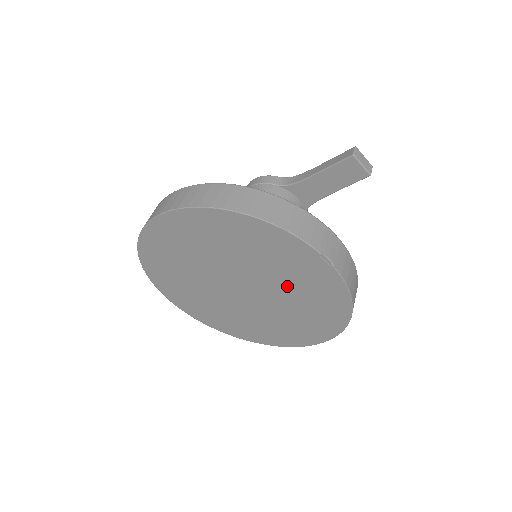
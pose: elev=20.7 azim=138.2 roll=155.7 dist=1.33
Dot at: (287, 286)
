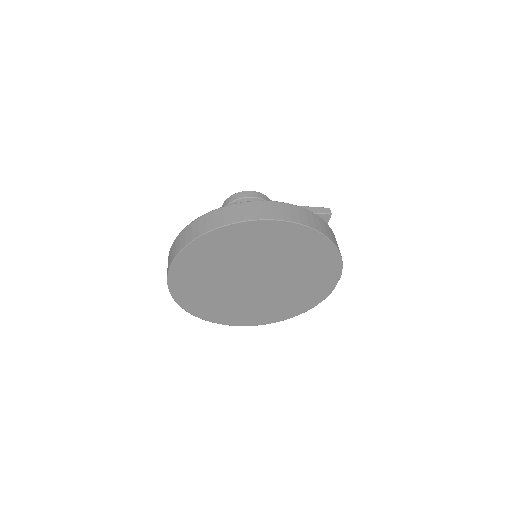
Dot at: (292, 289)
